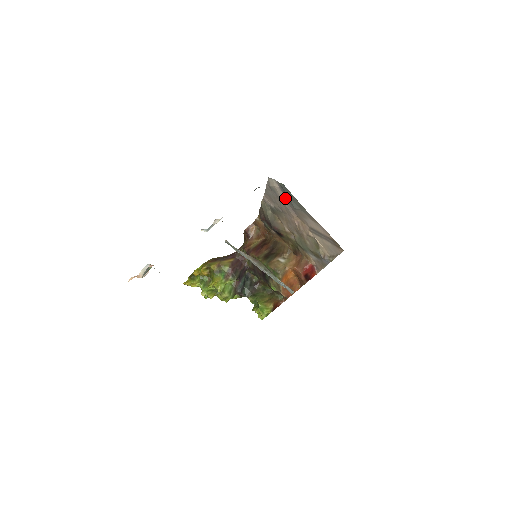
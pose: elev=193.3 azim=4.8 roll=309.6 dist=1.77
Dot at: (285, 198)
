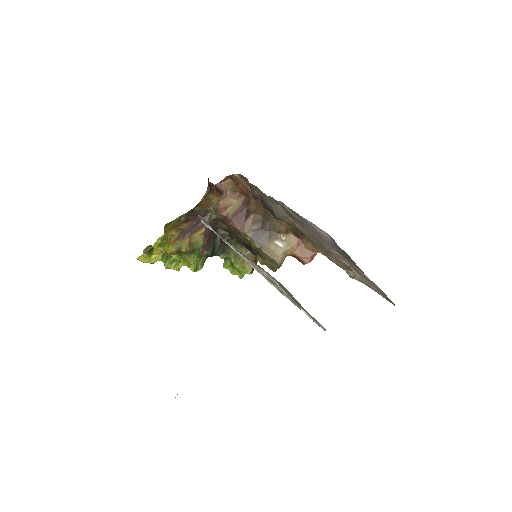
Dot at: (332, 244)
